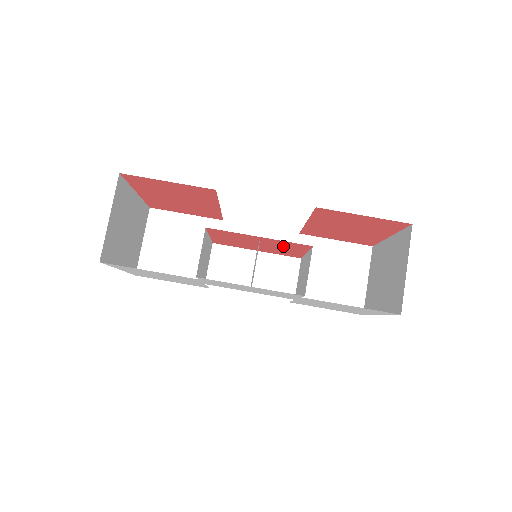
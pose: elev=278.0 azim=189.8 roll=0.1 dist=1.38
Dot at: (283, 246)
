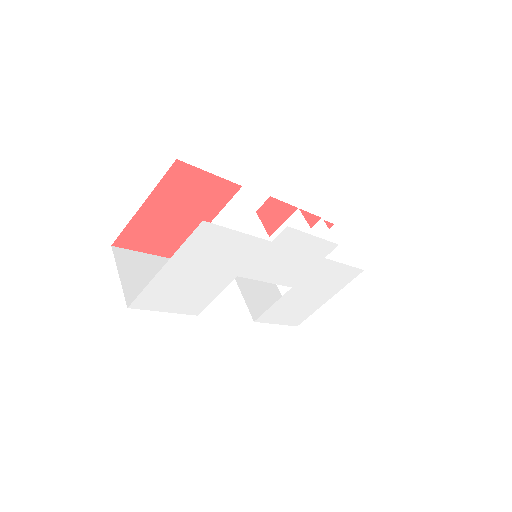
Dot at: occluded
